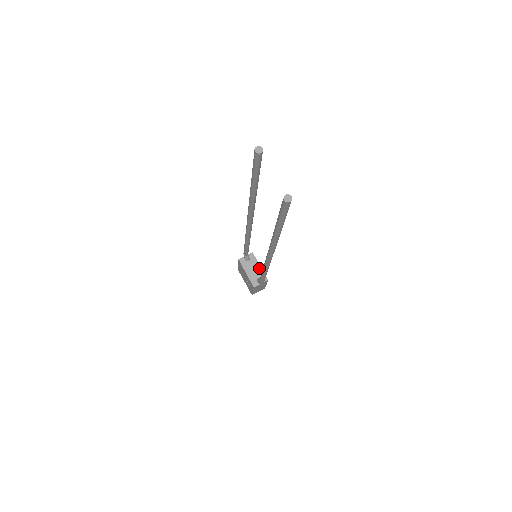
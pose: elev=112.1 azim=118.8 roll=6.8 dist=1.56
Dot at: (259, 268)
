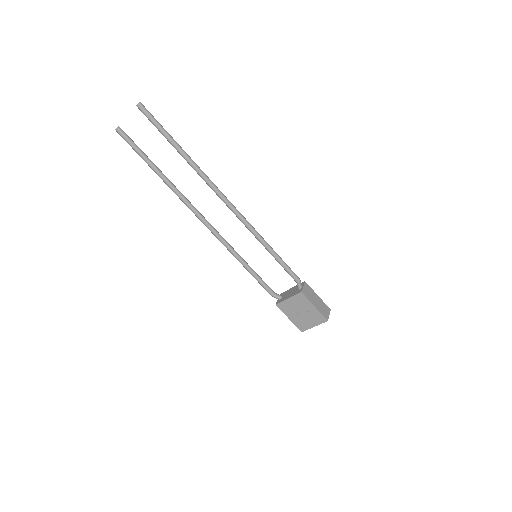
Dot at: (292, 289)
